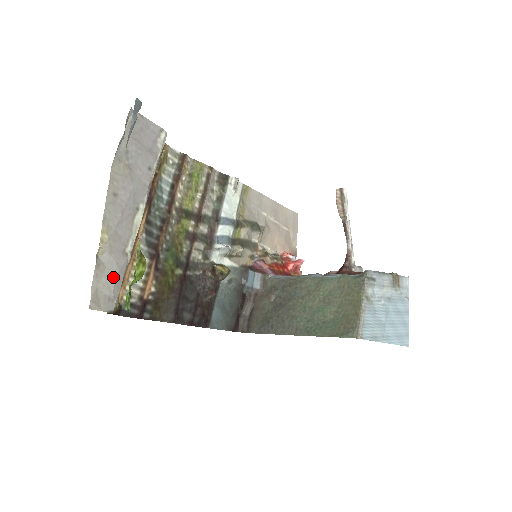
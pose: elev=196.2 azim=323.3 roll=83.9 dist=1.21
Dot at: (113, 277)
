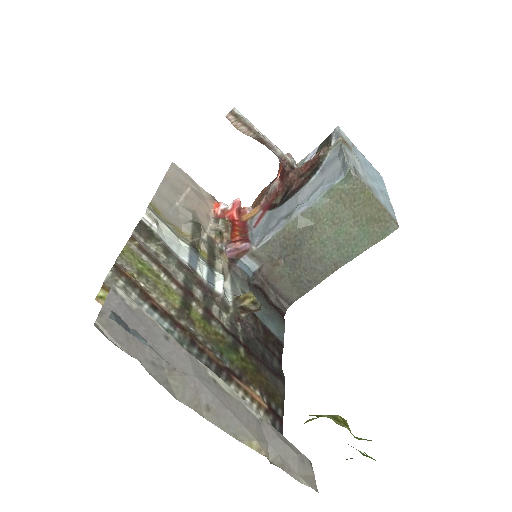
Dot at: (286, 449)
